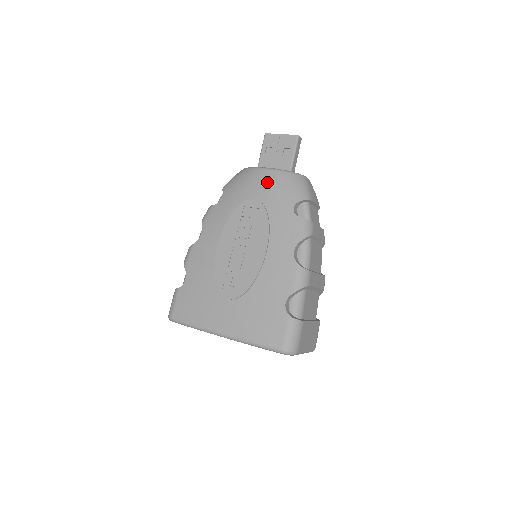
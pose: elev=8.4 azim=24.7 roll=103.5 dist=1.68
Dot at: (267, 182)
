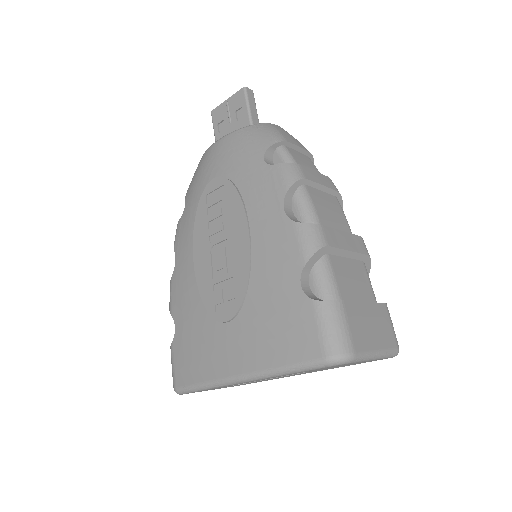
Dot at: (223, 152)
